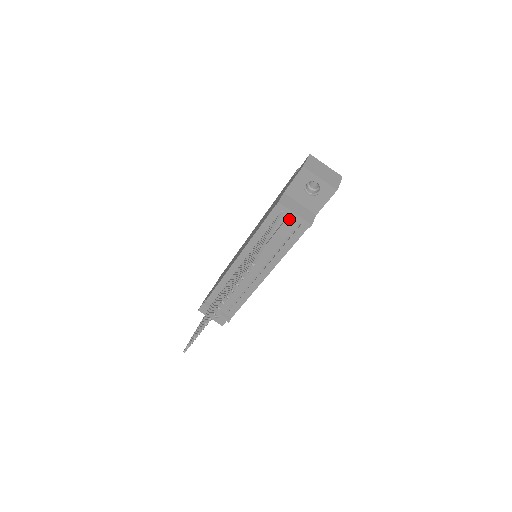
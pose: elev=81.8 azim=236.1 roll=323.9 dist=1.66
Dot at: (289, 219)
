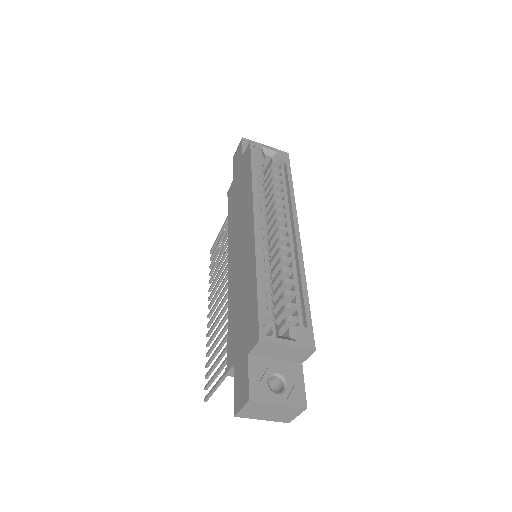
Dot at: occluded
